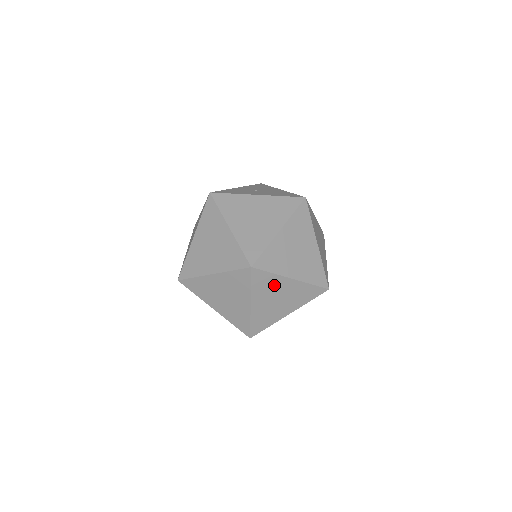
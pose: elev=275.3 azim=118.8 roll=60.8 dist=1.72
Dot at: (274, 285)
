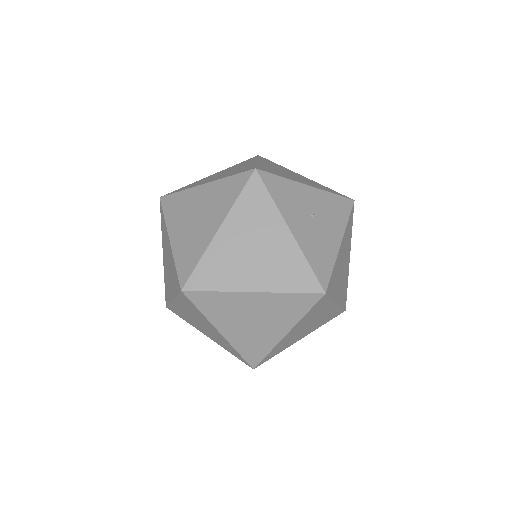
Dot at: (200, 317)
